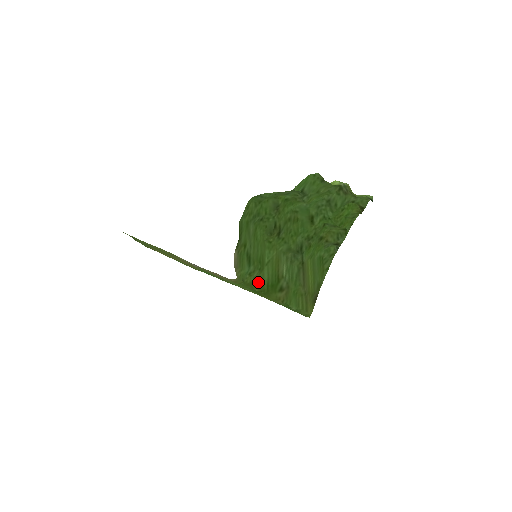
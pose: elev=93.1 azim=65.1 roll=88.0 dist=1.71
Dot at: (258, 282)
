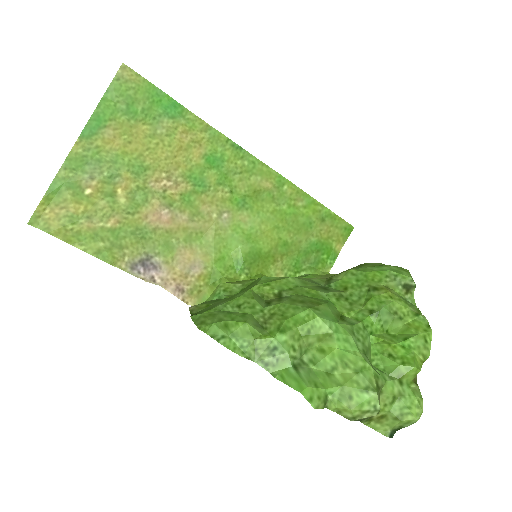
Dot at: (243, 282)
